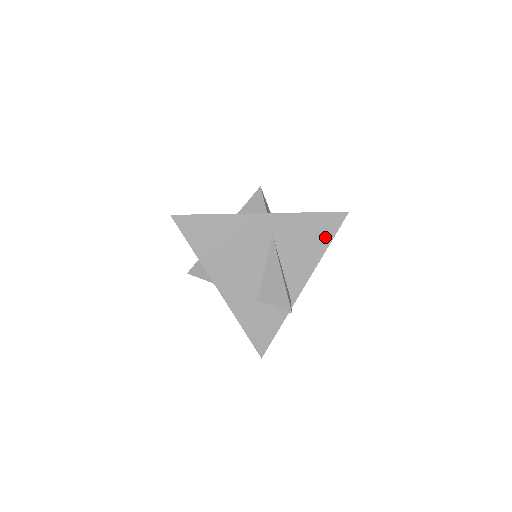
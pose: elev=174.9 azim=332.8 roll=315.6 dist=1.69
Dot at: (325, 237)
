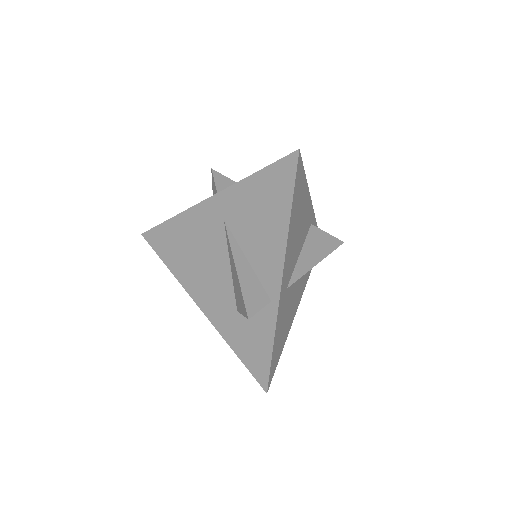
Dot at: (282, 199)
